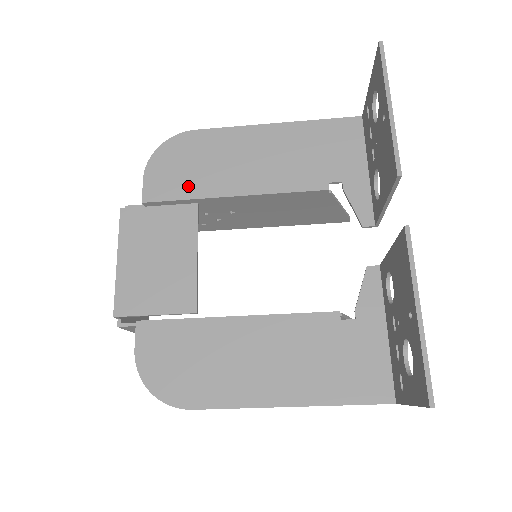
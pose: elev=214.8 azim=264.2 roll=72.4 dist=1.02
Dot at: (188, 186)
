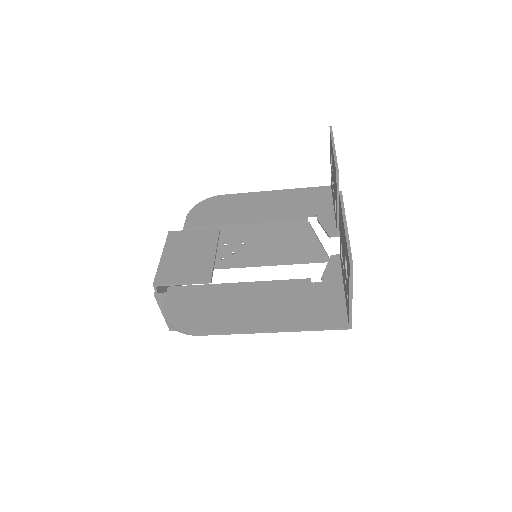
Dot at: (215, 220)
